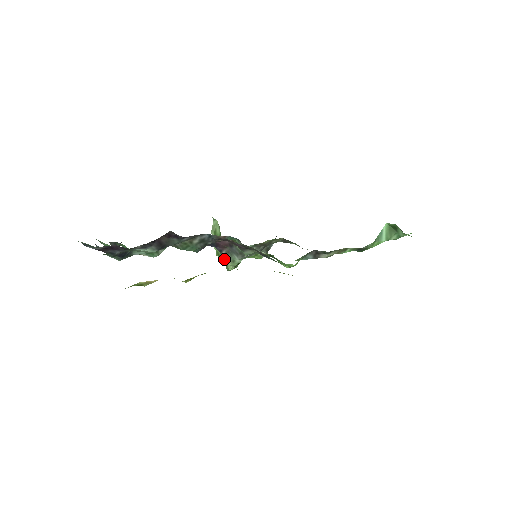
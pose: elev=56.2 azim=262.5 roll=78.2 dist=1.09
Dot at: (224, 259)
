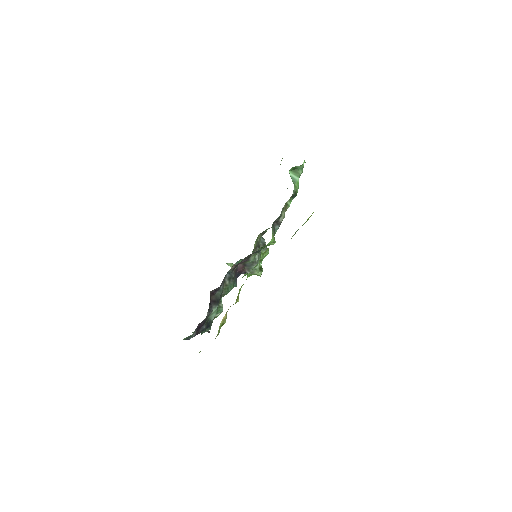
Dot at: occluded
